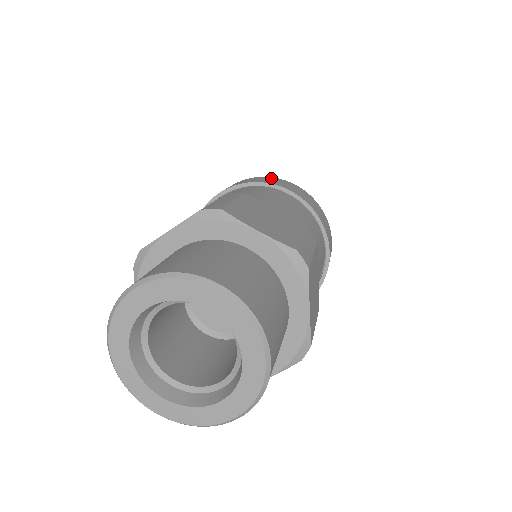
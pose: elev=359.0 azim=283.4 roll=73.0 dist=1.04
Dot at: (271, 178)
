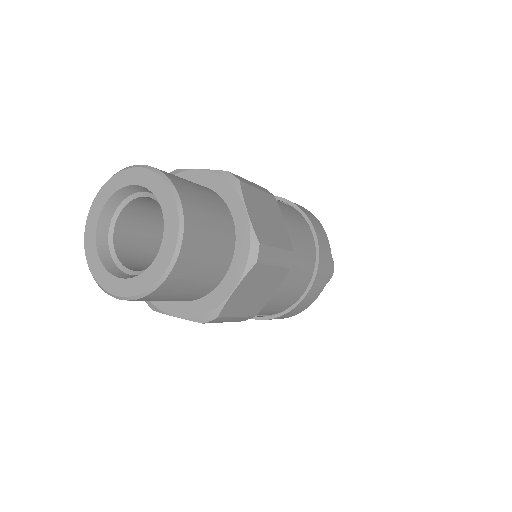
Dot at: occluded
